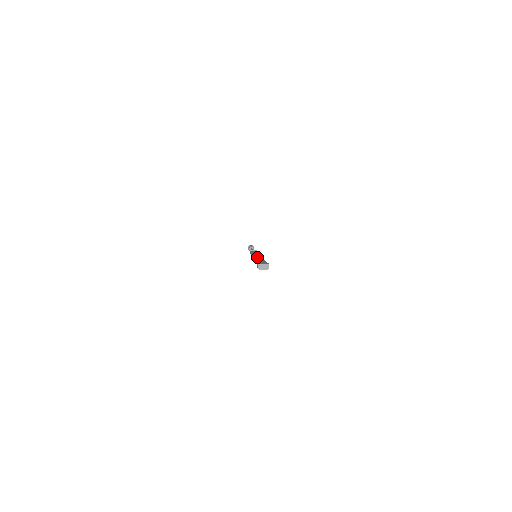
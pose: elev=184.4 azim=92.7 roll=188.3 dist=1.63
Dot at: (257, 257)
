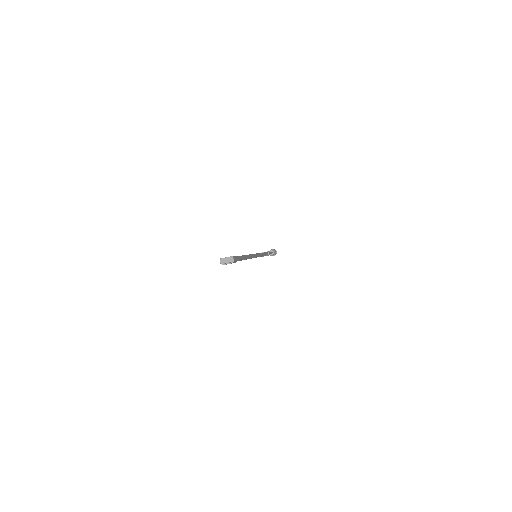
Dot at: occluded
